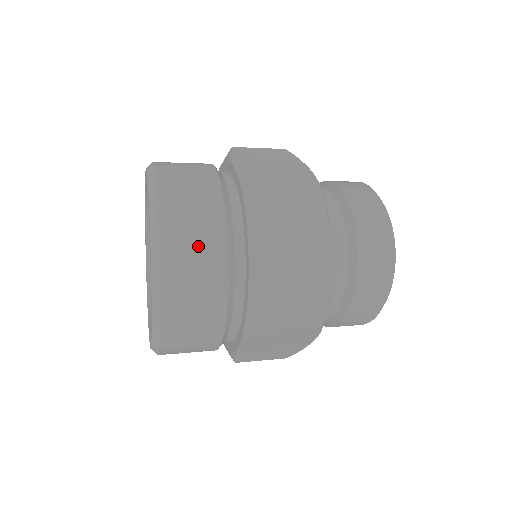
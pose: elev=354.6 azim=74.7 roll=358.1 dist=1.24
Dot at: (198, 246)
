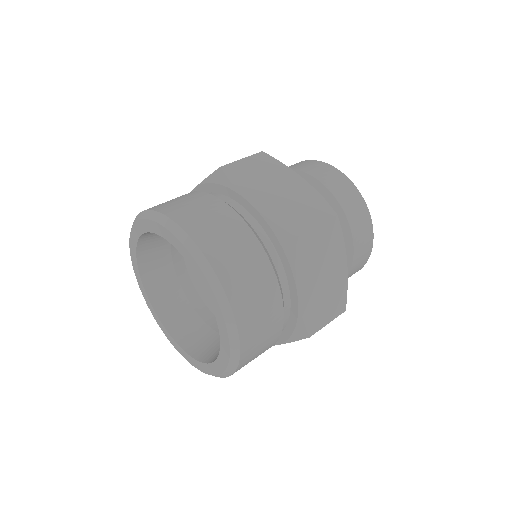
Dot at: (260, 298)
